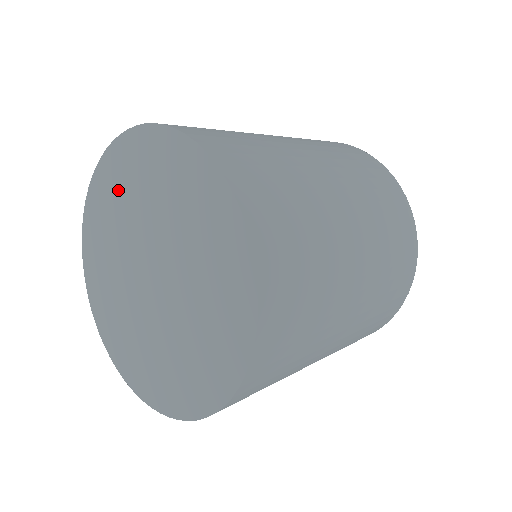
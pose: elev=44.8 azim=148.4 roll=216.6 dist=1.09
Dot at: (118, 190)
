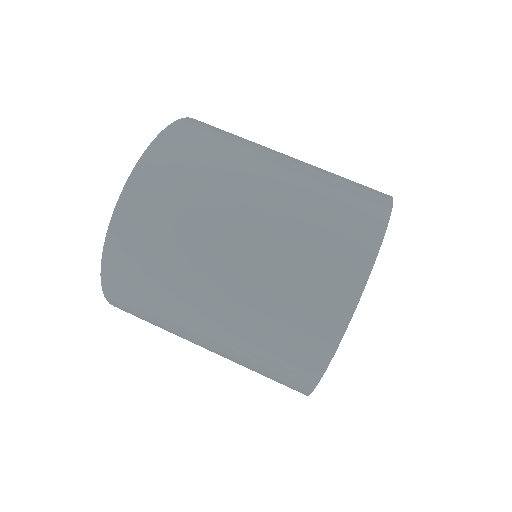
Dot at: occluded
